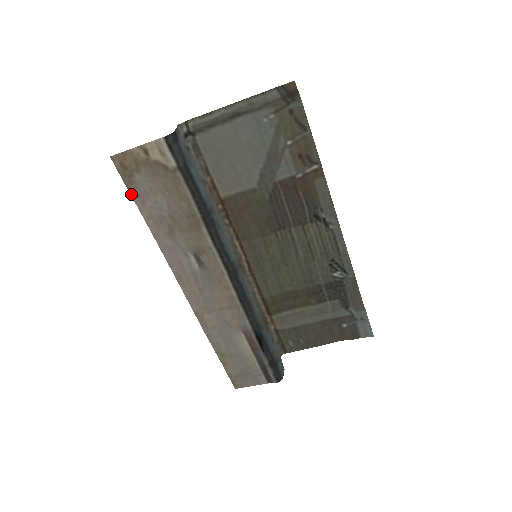
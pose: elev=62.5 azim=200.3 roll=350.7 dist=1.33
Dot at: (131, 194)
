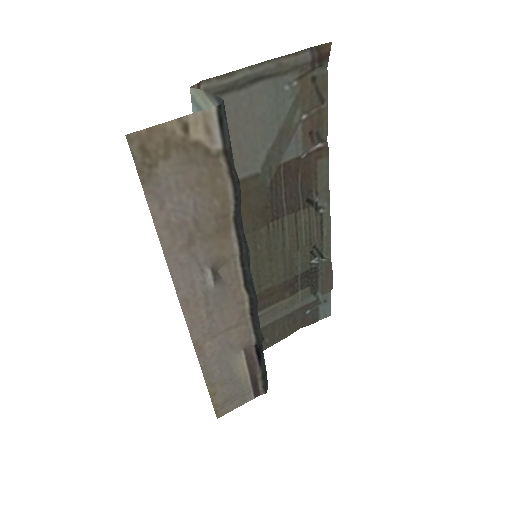
Dot at: (145, 194)
